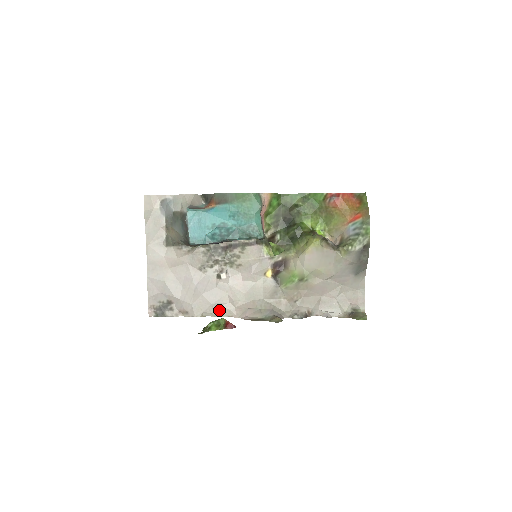
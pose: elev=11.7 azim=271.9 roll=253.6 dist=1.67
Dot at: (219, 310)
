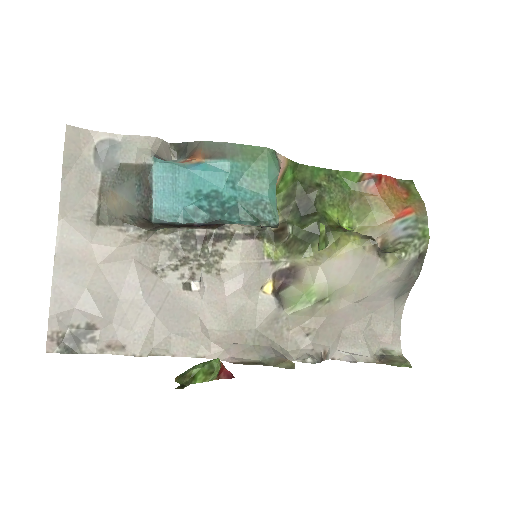
Dot at: (183, 345)
